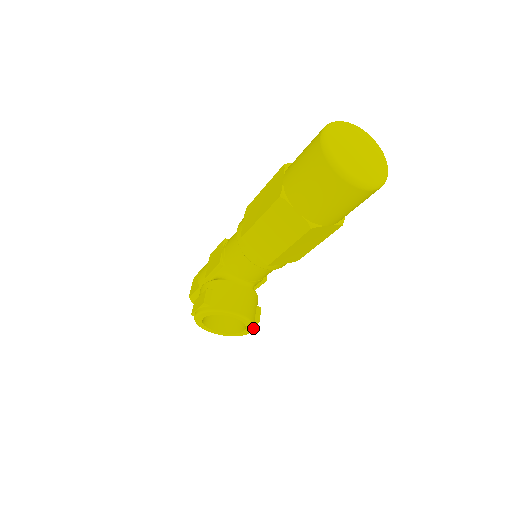
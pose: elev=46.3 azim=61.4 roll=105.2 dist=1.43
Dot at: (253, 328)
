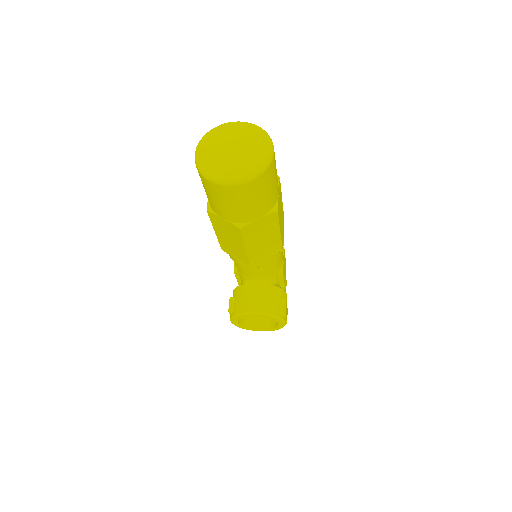
Dot at: (282, 320)
